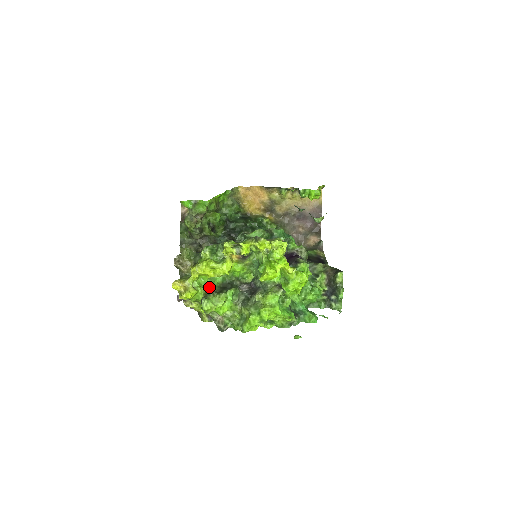
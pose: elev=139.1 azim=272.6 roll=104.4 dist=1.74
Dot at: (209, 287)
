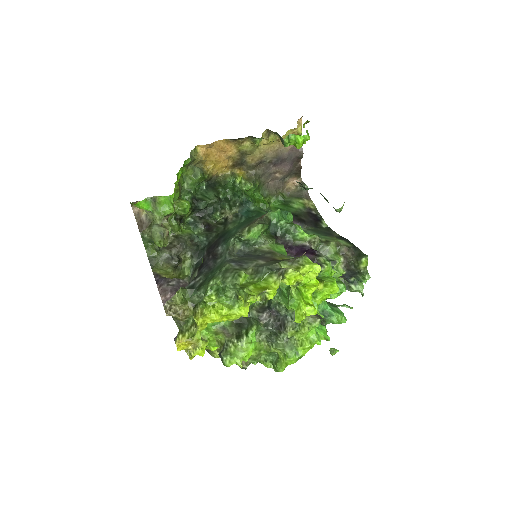
Dot at: (221, 330)
